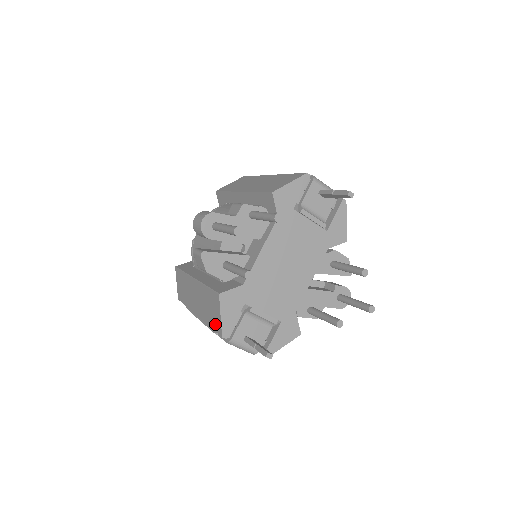
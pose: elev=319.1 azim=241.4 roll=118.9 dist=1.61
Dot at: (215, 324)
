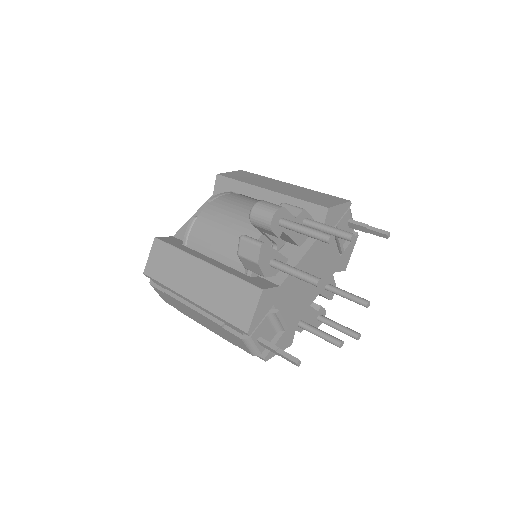
Dot at: (236, 317)
